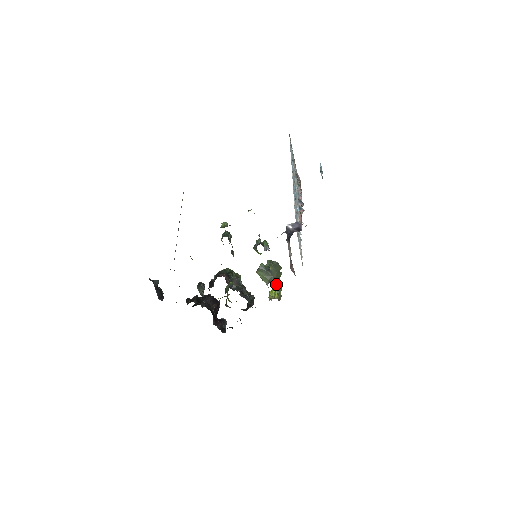
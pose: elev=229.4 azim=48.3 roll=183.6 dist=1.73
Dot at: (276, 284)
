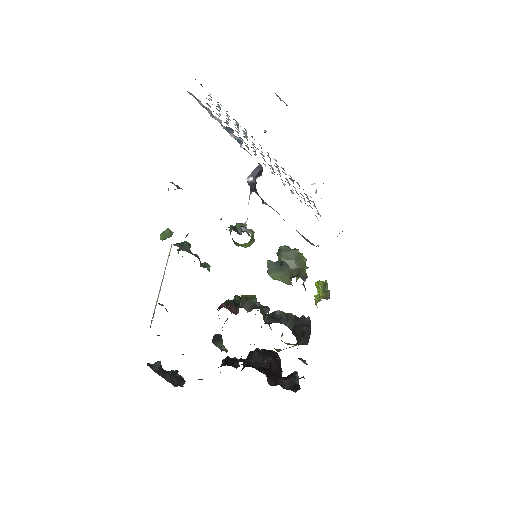
Dot at: (302, 276)
